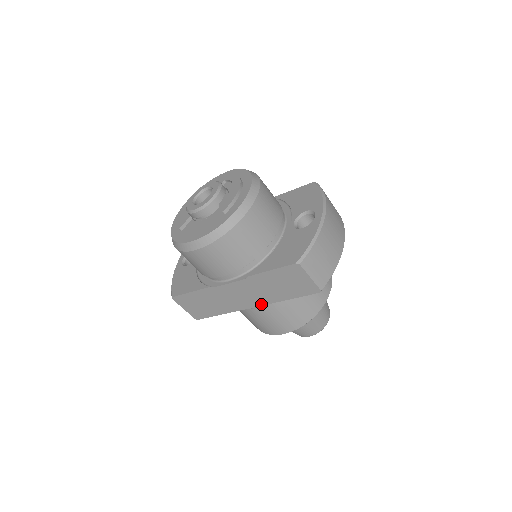
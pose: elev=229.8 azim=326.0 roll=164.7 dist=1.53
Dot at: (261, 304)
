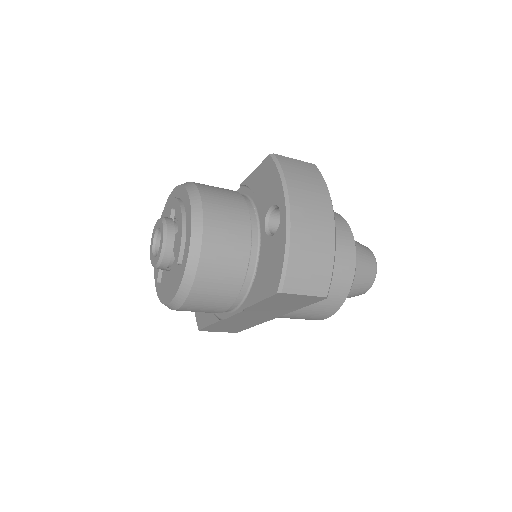
Dot at: (279, 315)
